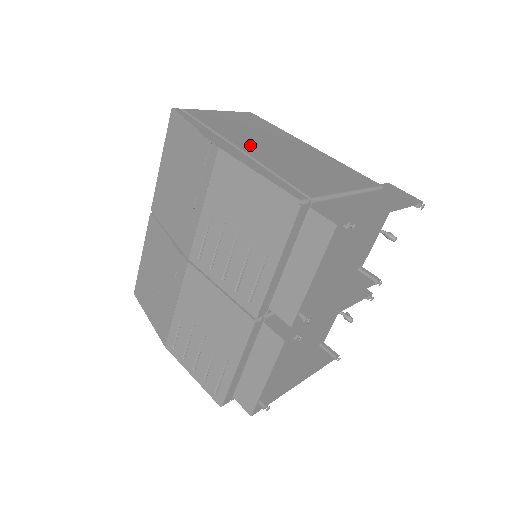
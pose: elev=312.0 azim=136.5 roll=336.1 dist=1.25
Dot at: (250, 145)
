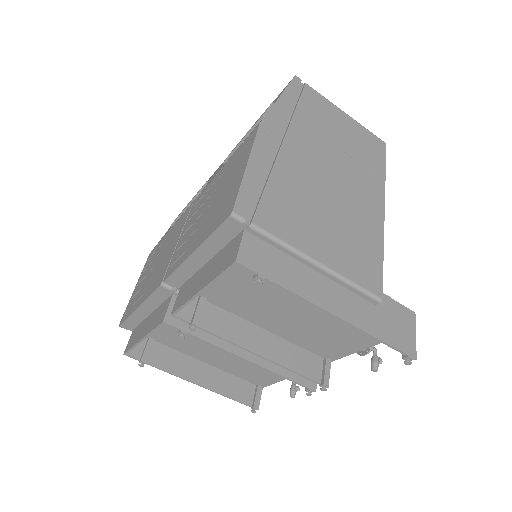
Dot at: (303, 151)
